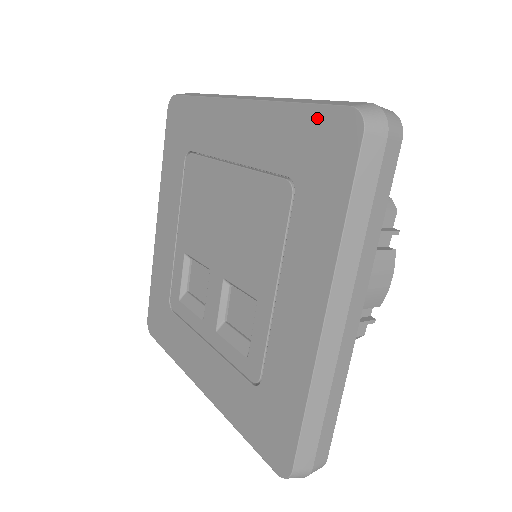
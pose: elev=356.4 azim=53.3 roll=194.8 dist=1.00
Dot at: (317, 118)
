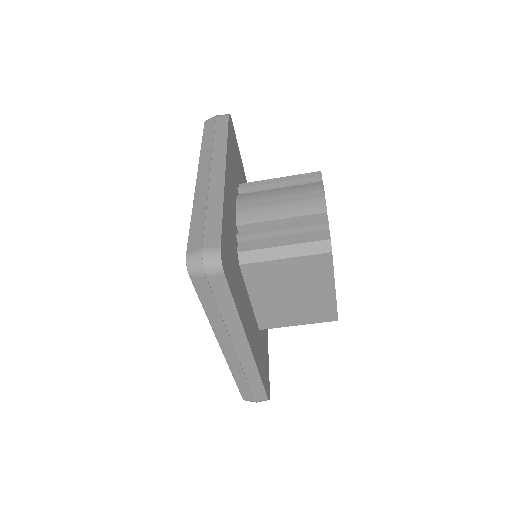
Dot at: occluded
